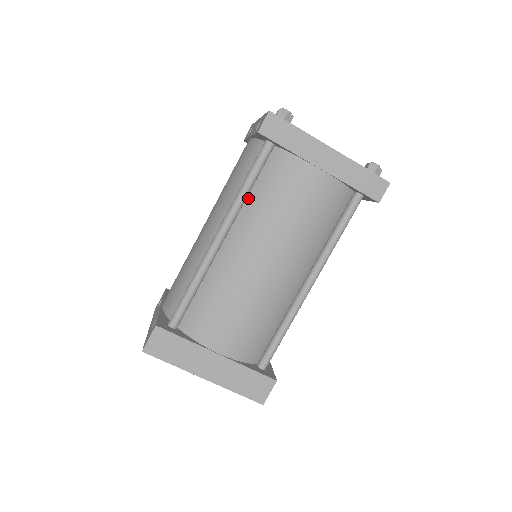
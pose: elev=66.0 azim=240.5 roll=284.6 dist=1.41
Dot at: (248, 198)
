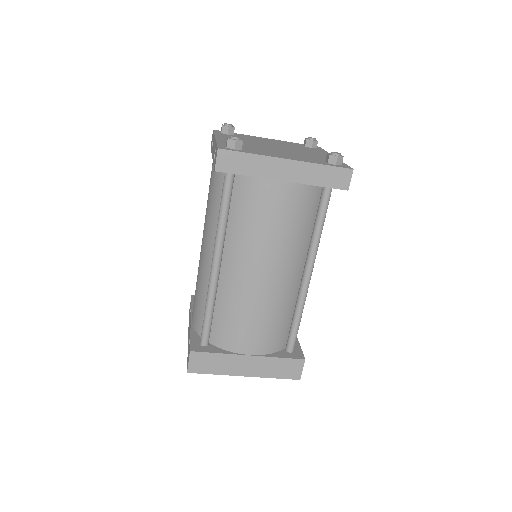
Dot at: (228, 224)
